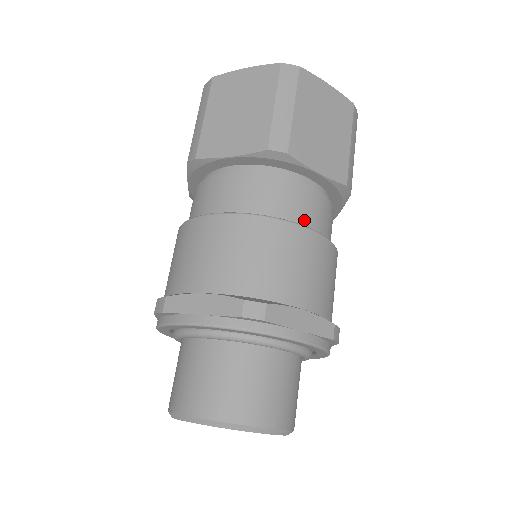
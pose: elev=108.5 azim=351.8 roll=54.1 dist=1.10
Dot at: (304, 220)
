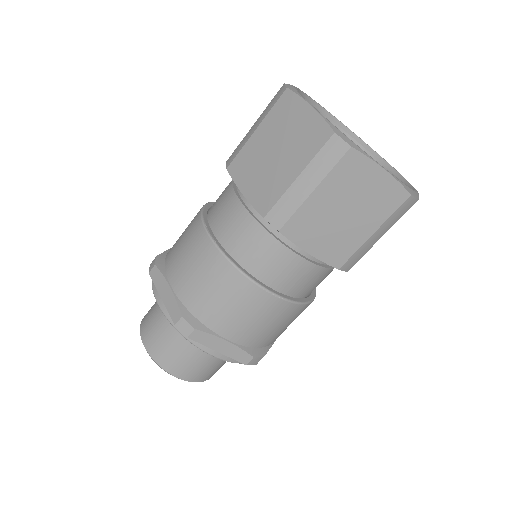
Dot at: occluded
